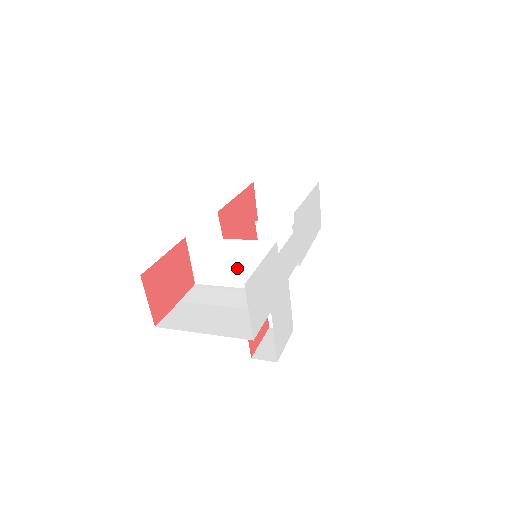
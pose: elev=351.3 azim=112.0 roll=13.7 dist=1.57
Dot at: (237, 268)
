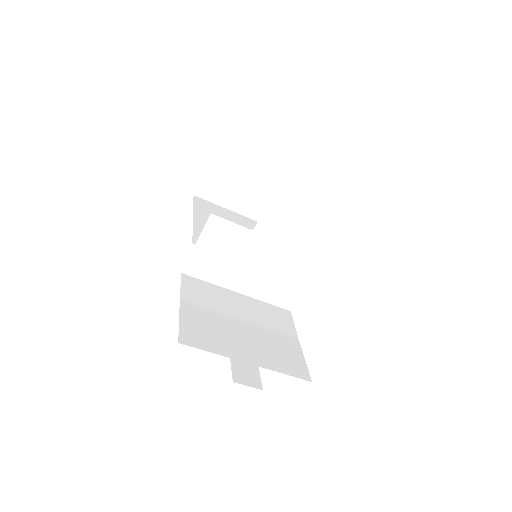
Dot at: (255, 272)
